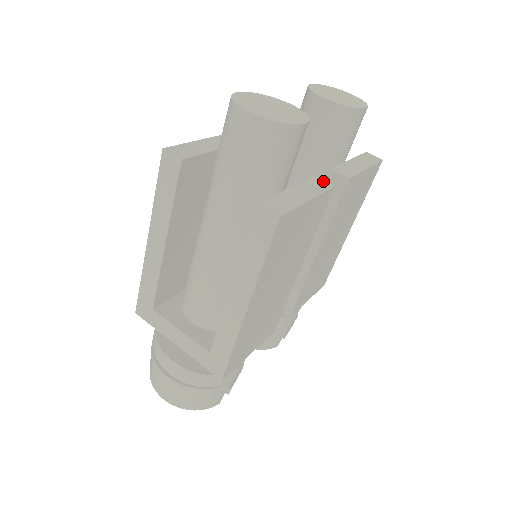
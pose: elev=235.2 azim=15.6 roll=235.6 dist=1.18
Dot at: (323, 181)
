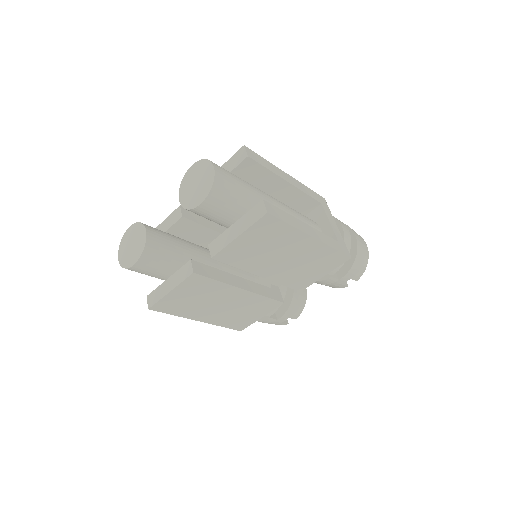
Dot at: (191, 266)
